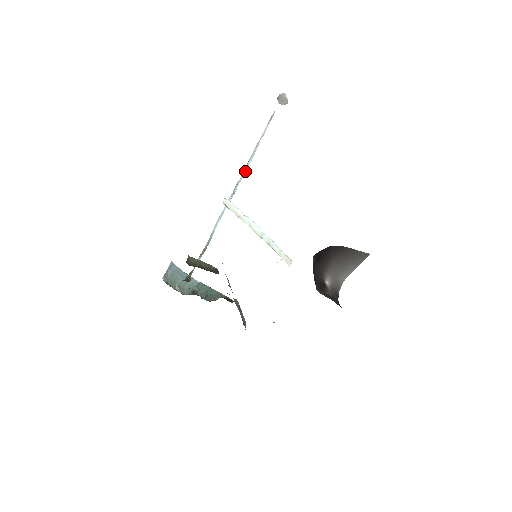
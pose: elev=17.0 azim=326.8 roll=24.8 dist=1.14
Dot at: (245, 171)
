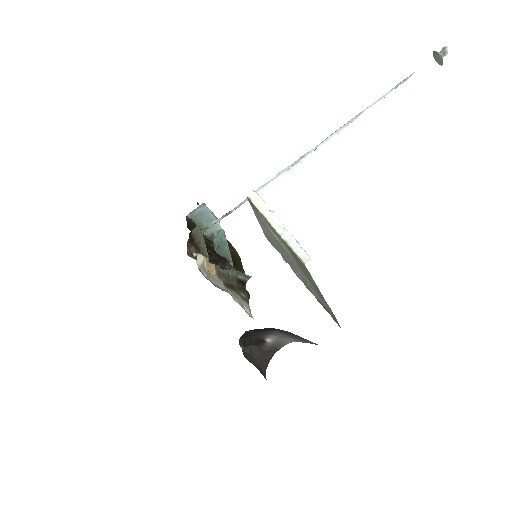
Dot at: (322, 143)
